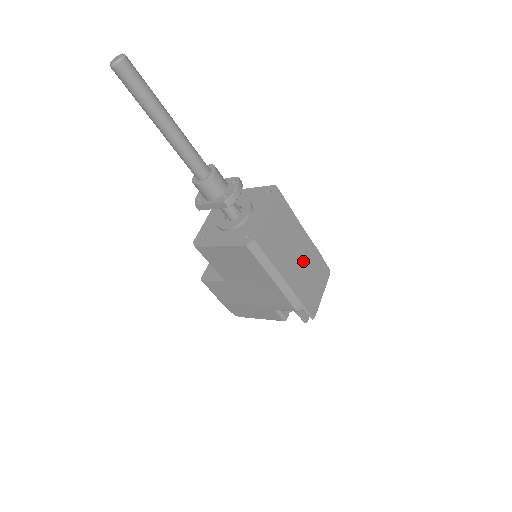
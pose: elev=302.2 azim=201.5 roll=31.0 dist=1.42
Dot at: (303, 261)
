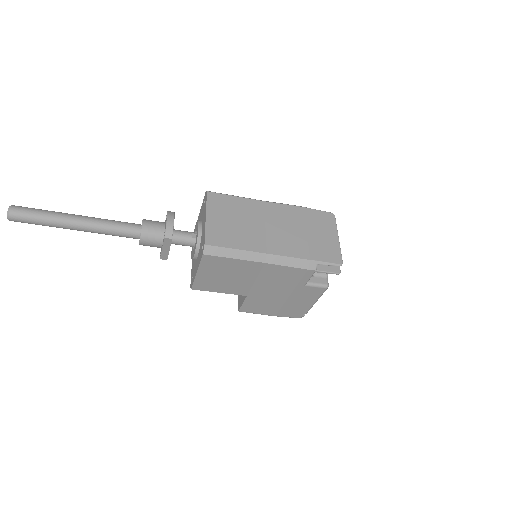
Dot at: (285, 226)
